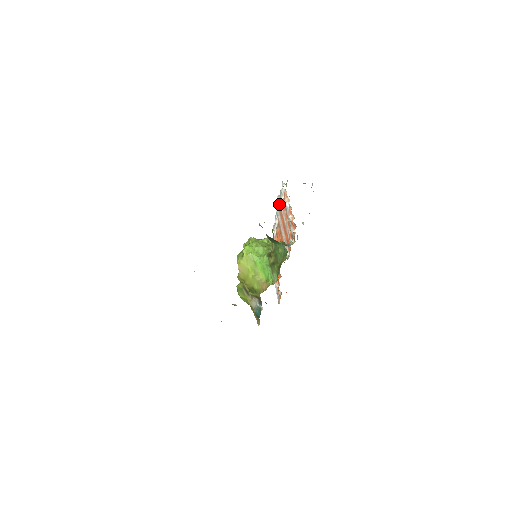
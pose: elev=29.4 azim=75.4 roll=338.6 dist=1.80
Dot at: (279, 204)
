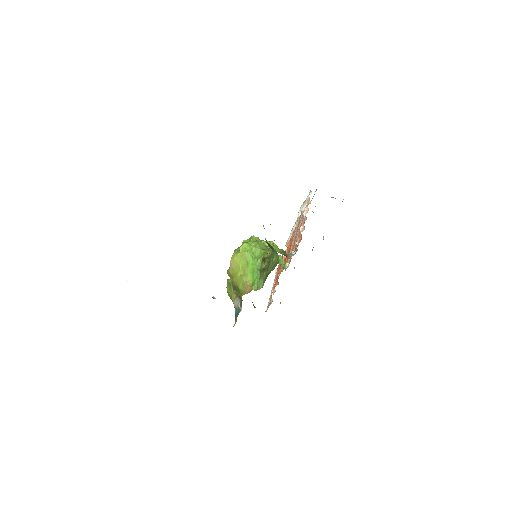
Dot at: occluded
